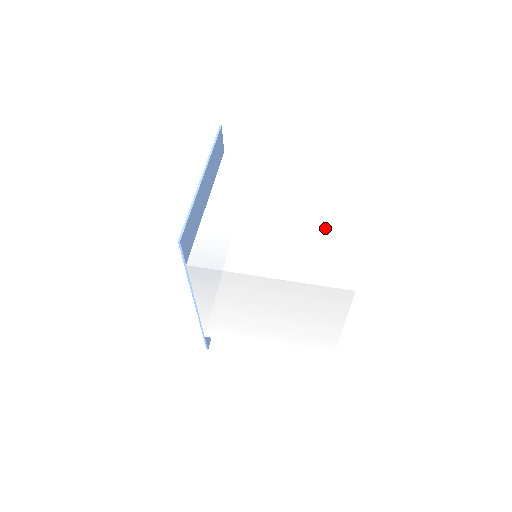
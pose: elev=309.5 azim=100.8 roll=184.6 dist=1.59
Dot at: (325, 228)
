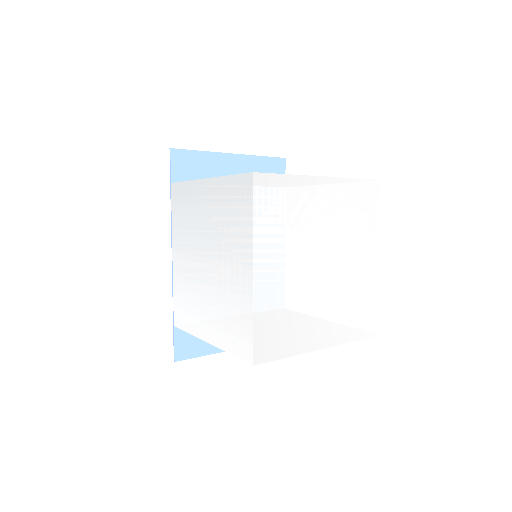
Dot at: occluded
